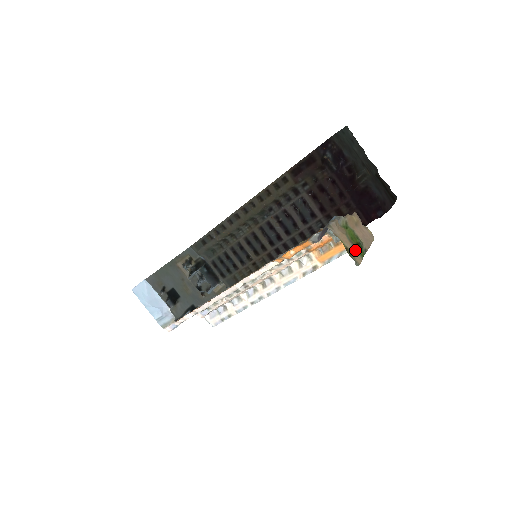
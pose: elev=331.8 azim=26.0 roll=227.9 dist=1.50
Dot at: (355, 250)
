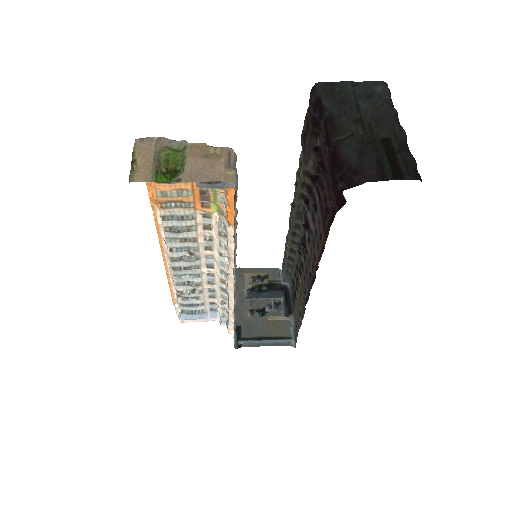
Dot at: (151, 170)
